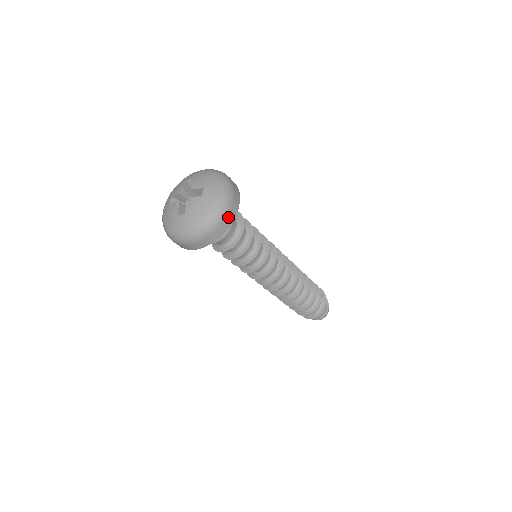
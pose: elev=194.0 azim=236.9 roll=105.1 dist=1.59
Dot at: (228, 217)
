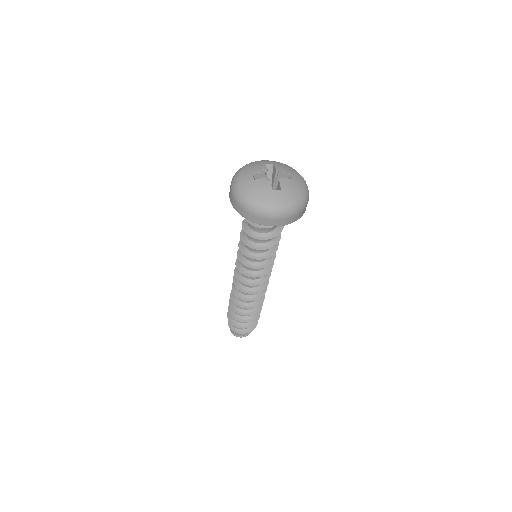
Dot at: occluded
